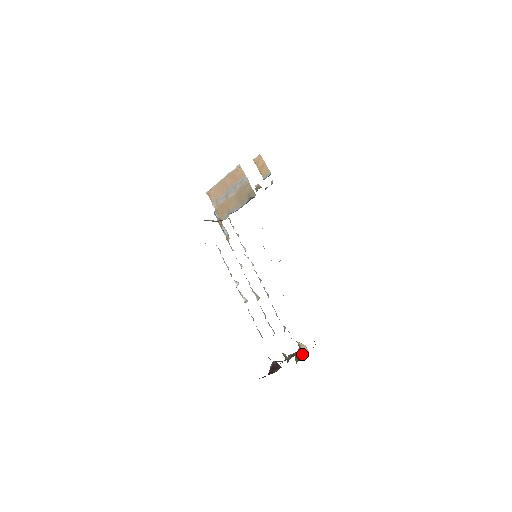
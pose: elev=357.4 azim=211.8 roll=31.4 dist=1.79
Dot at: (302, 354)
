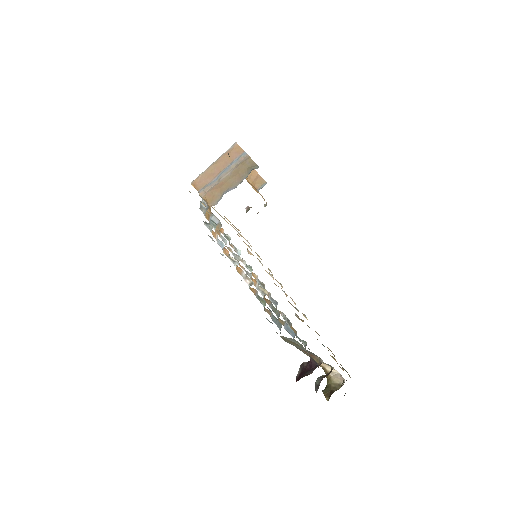
Dot at: (335, 387)
